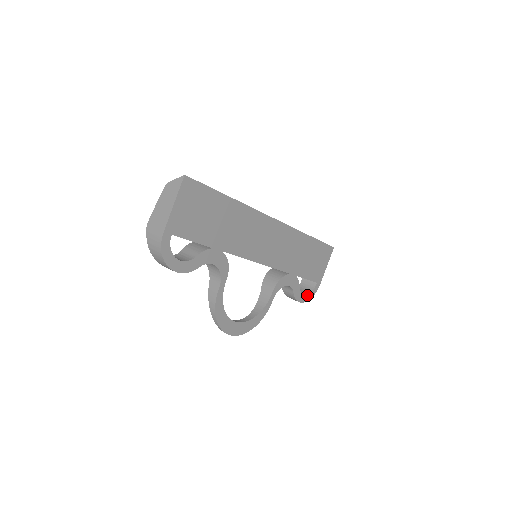
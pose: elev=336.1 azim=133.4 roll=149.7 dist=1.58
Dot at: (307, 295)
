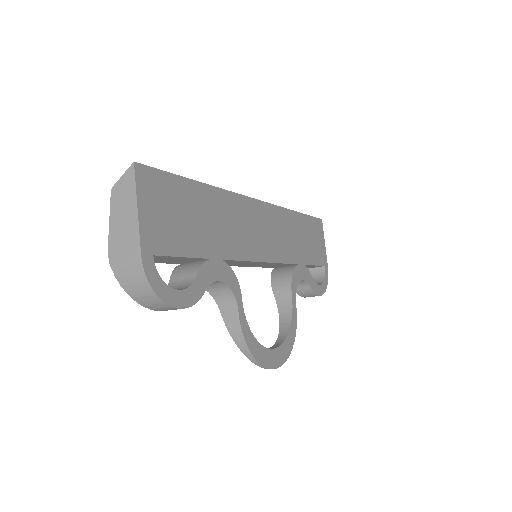
Dot at: (322, 285)
